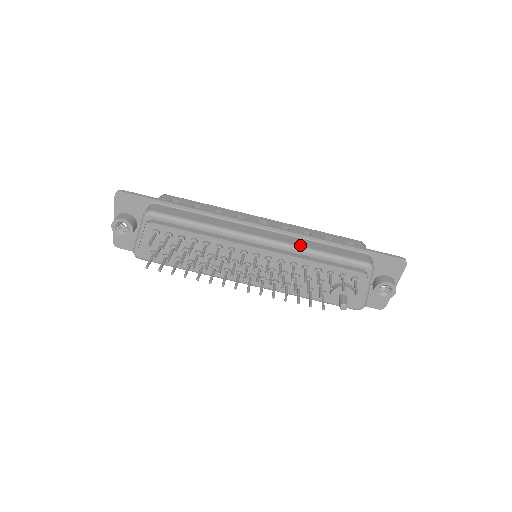
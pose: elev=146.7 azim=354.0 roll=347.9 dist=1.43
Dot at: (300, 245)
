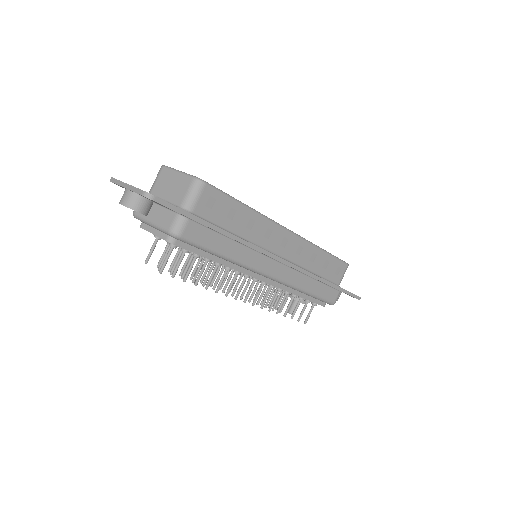
Dot at: (297, 286)
